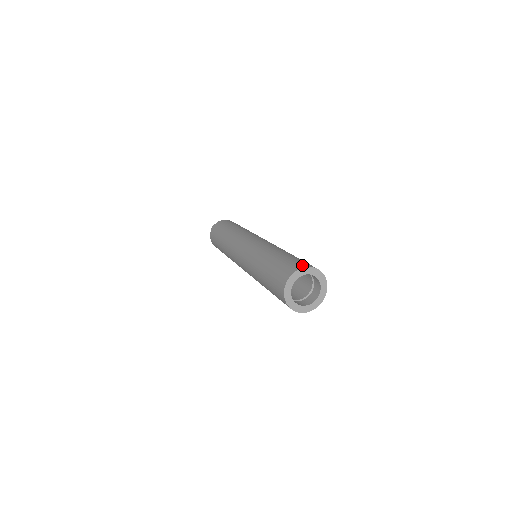
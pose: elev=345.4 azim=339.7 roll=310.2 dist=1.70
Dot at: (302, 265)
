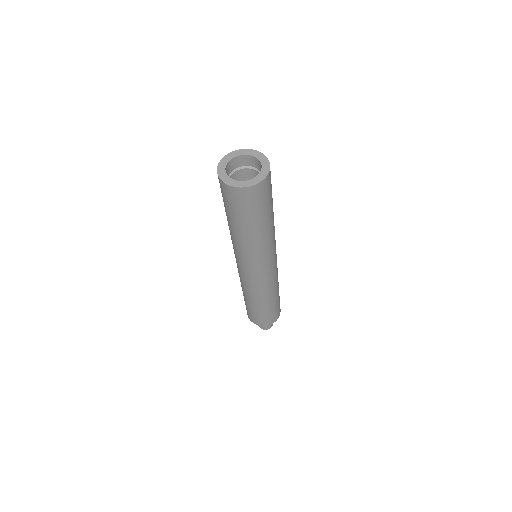
Dot at: occluded
